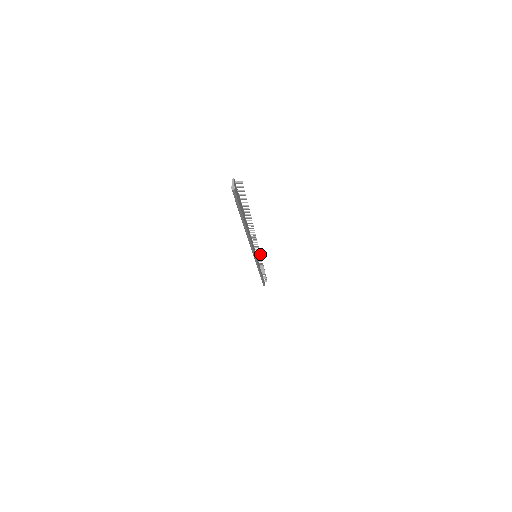
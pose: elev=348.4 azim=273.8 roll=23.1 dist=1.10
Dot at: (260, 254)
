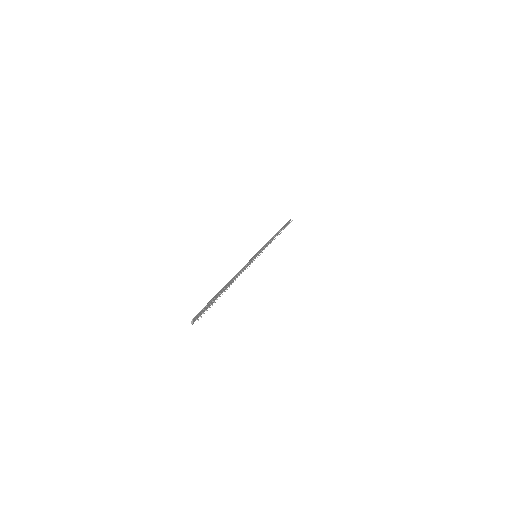
Dot at: occluded
